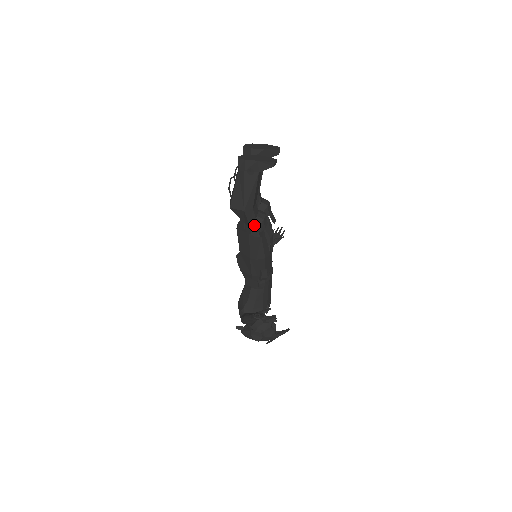
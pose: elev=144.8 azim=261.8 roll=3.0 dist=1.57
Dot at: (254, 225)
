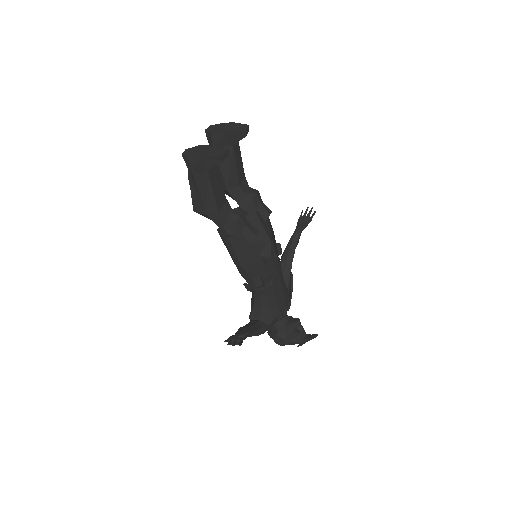
Dot at: (226, 230)
